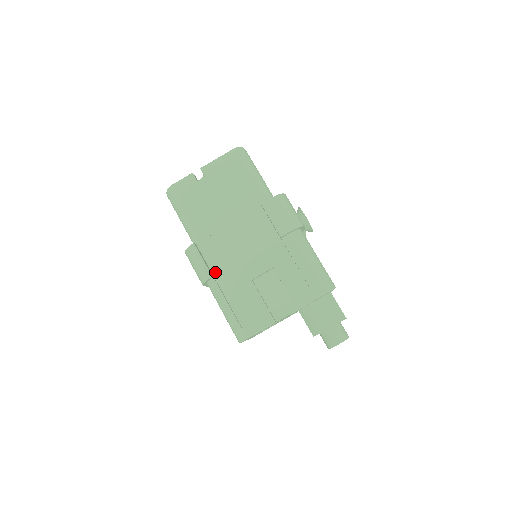
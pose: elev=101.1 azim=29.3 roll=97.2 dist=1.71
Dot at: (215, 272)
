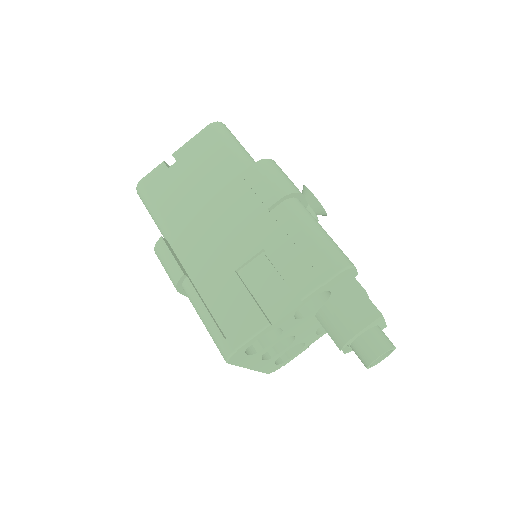
Dot at: (190, 270)
